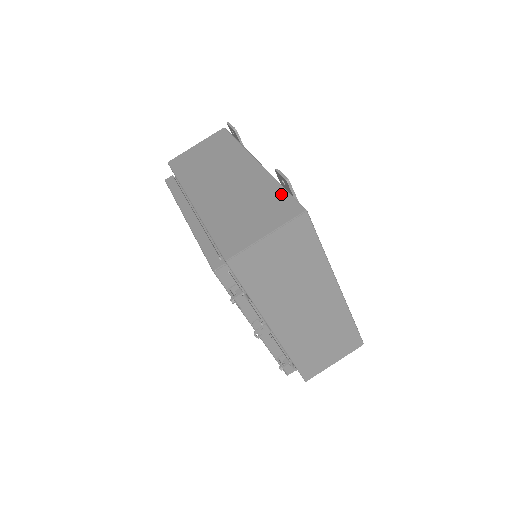
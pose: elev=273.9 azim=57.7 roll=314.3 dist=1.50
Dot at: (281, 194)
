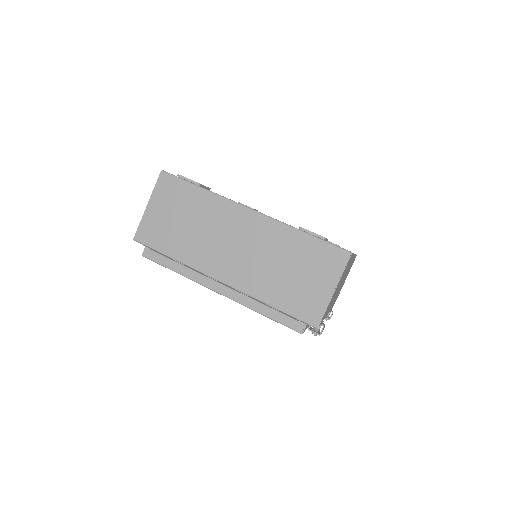
Dot at: (313, 243)
